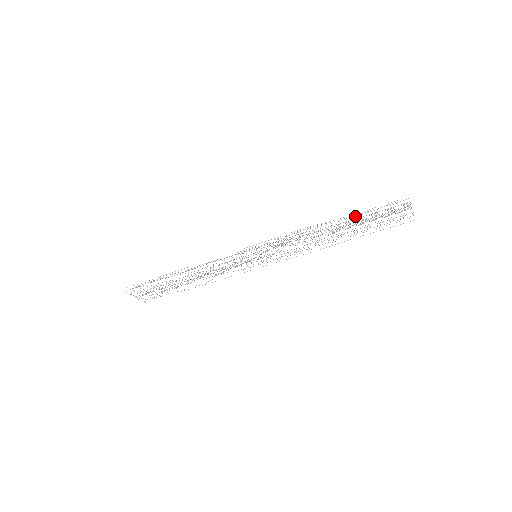
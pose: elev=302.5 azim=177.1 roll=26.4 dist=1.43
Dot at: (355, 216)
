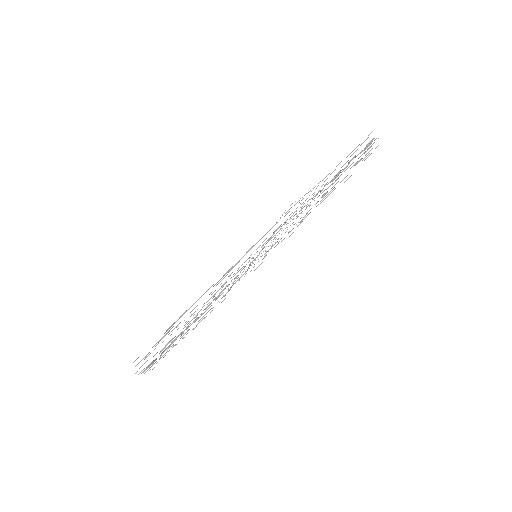
Dot at: (334, 170)
